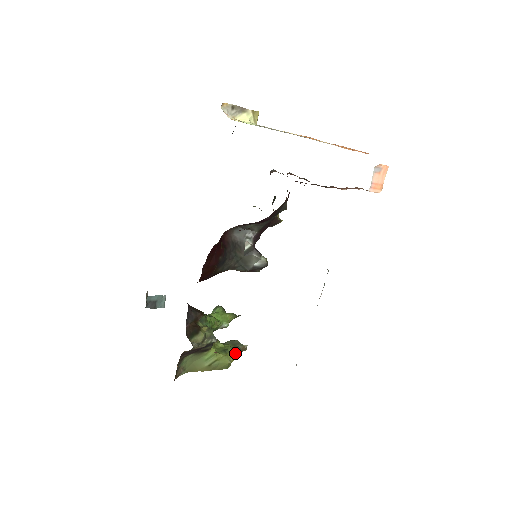
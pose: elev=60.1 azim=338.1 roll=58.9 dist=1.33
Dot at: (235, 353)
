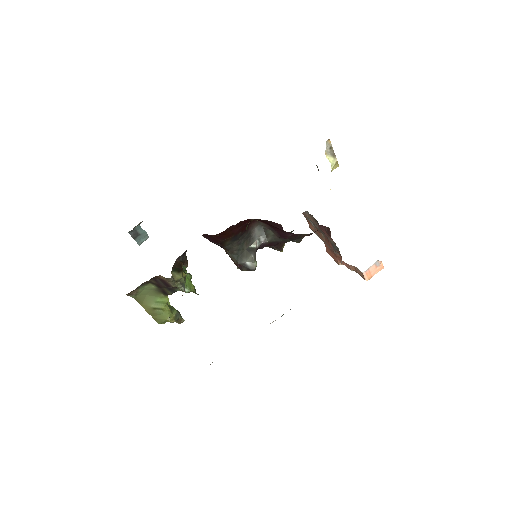
Dot at: (176, 317)
